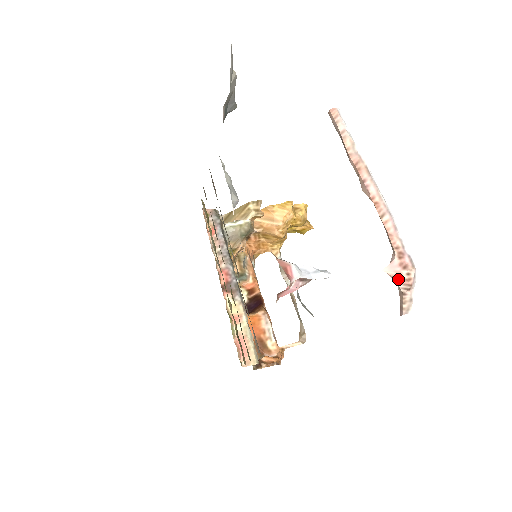
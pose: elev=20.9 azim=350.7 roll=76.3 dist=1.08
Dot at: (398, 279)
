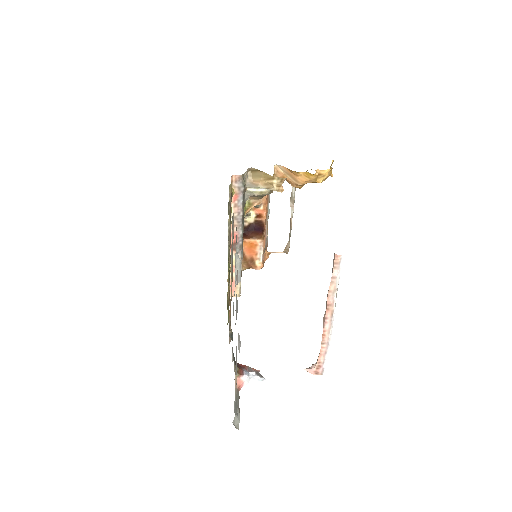
Dot at: occluded
